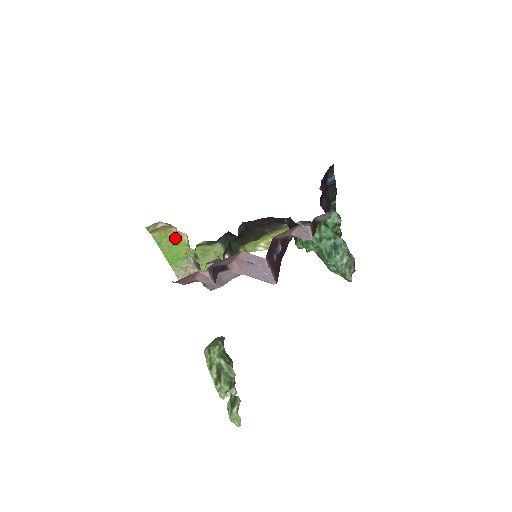
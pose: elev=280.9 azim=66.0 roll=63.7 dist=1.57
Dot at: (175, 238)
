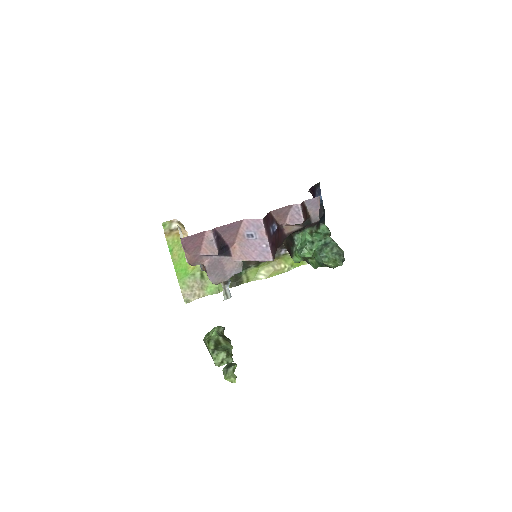
Dot at: occluded
